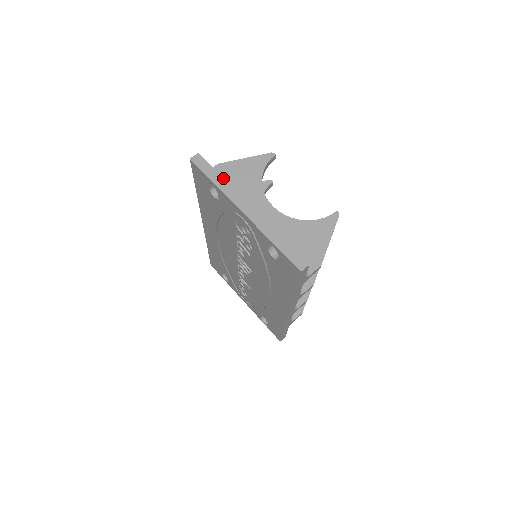
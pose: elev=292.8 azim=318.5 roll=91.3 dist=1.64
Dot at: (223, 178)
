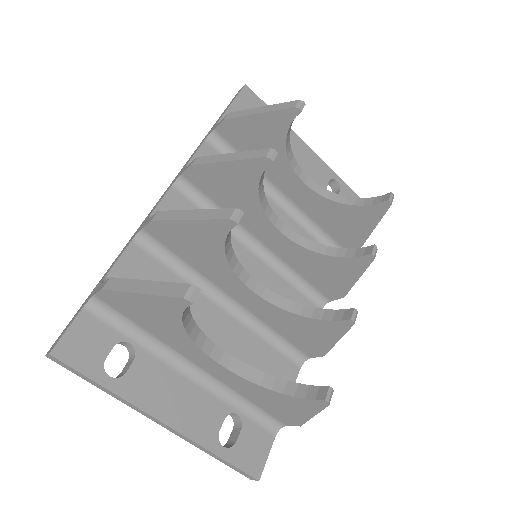
Dot at: (108, 390)
